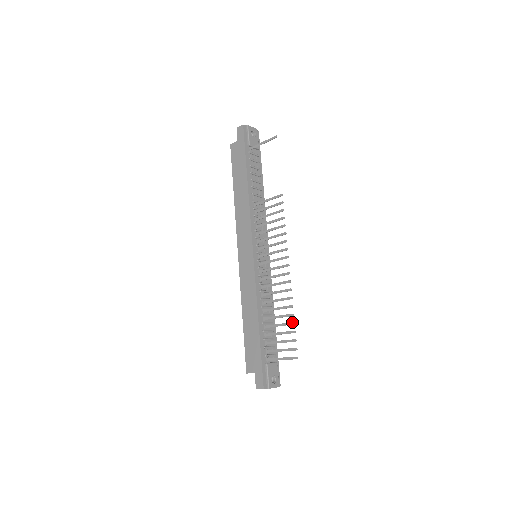
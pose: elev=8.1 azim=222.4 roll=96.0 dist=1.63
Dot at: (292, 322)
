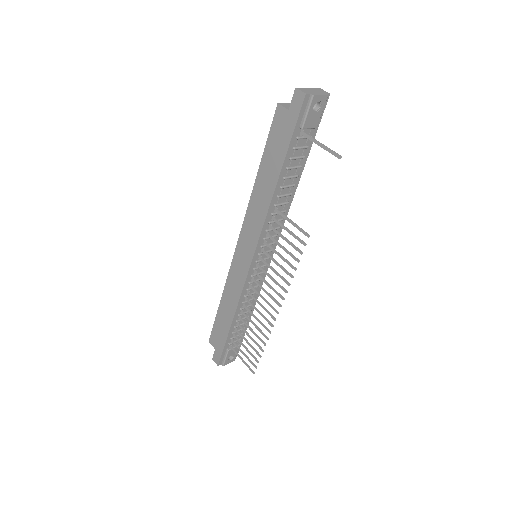
Dot at: (262, 349)
